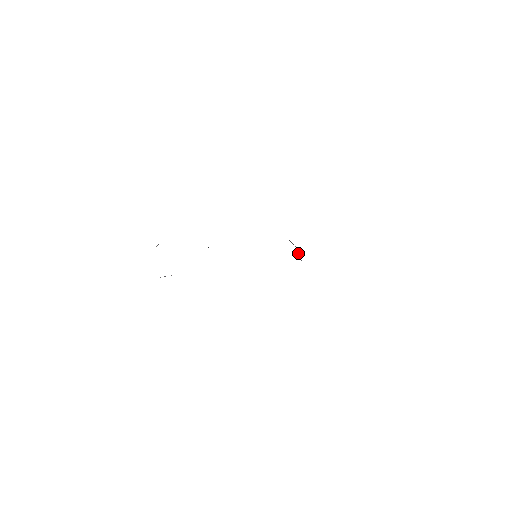
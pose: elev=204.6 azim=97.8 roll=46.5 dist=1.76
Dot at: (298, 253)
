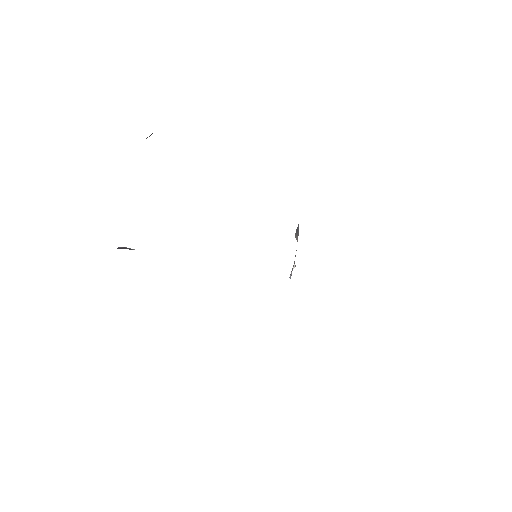
Dot at: (295, 265)
